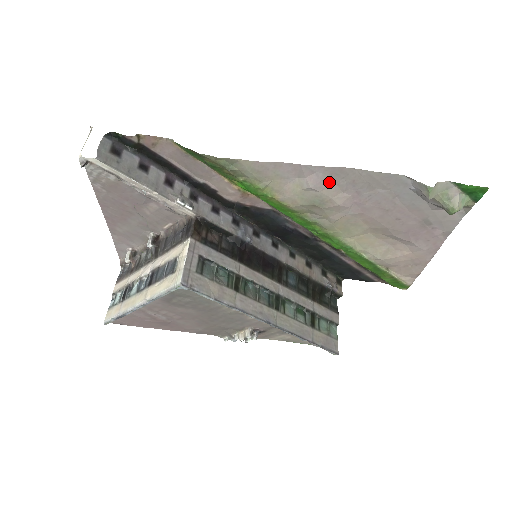
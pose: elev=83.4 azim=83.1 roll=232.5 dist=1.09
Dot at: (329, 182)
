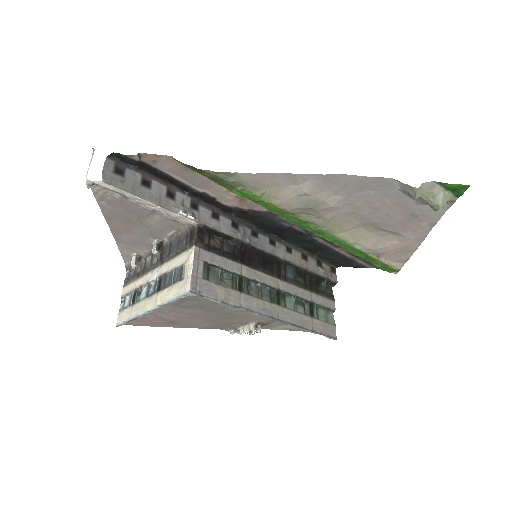
Dot at: (322, 187)
